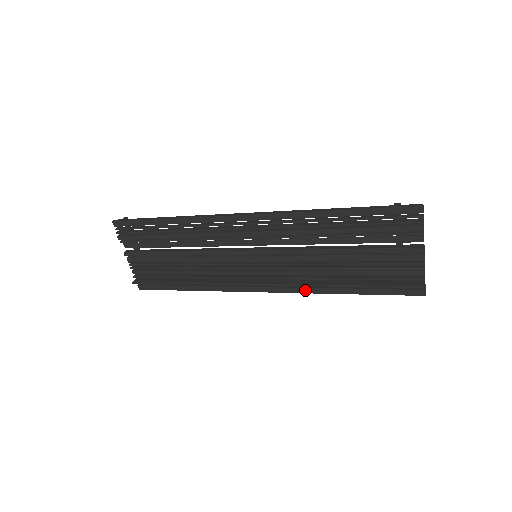
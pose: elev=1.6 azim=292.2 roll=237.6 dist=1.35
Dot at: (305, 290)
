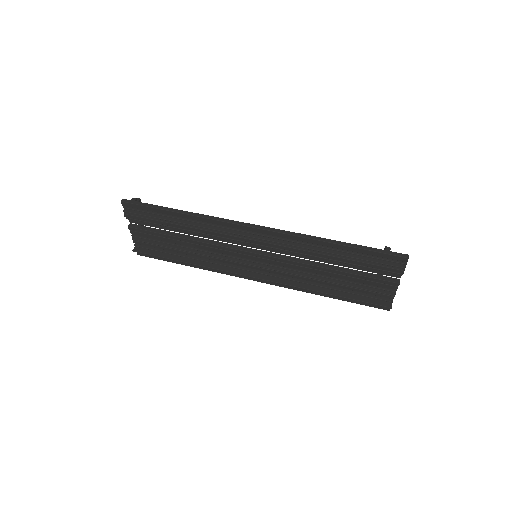
Dot at: (293, 287)
